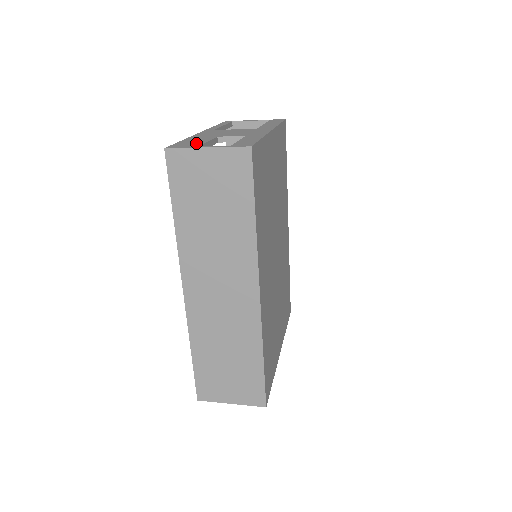
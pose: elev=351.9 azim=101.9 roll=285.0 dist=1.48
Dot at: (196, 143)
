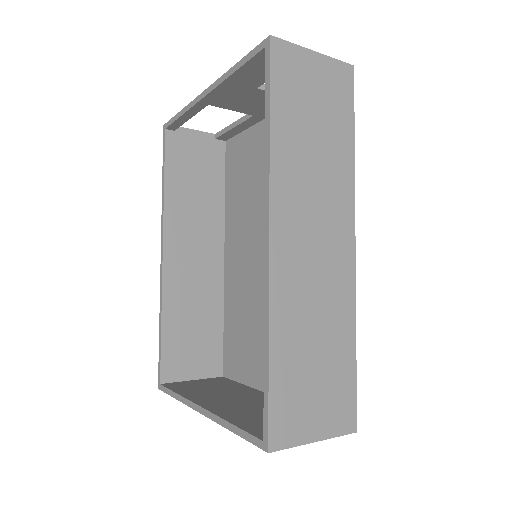
Dot at: occluded
